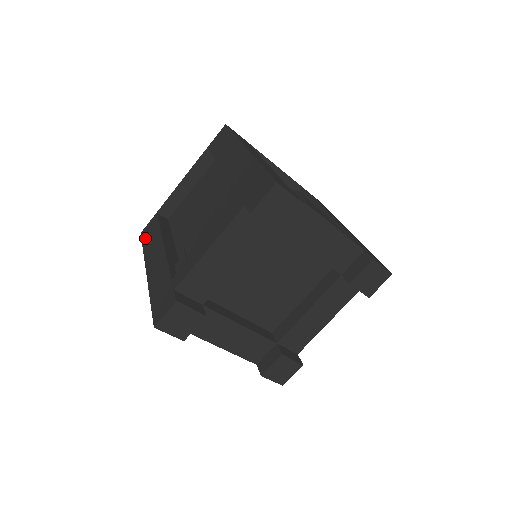
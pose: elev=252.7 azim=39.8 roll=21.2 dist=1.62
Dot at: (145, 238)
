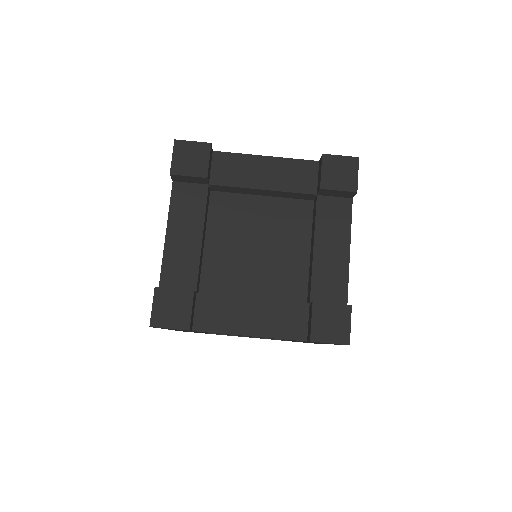
Dot at: occluded
